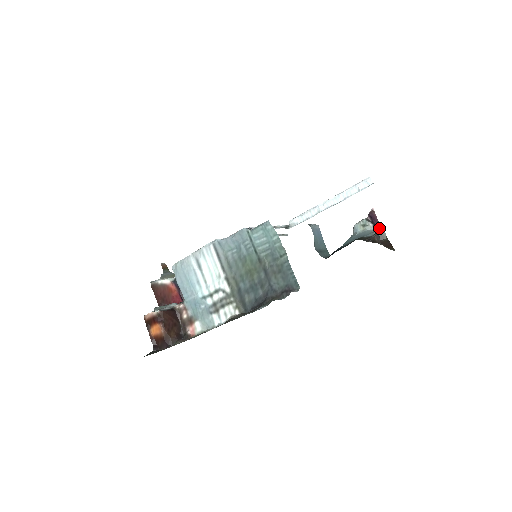
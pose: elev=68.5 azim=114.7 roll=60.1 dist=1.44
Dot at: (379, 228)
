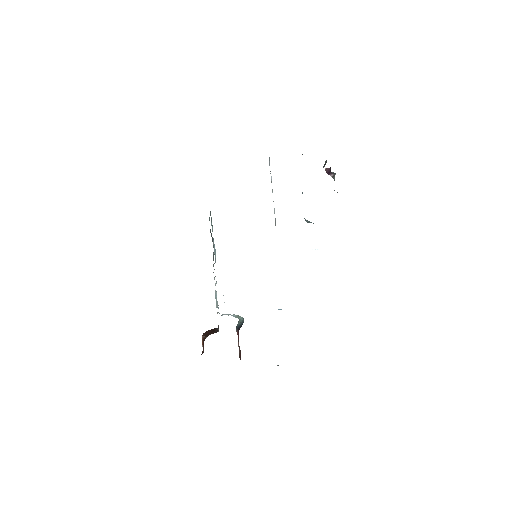
Dot at: occluded
